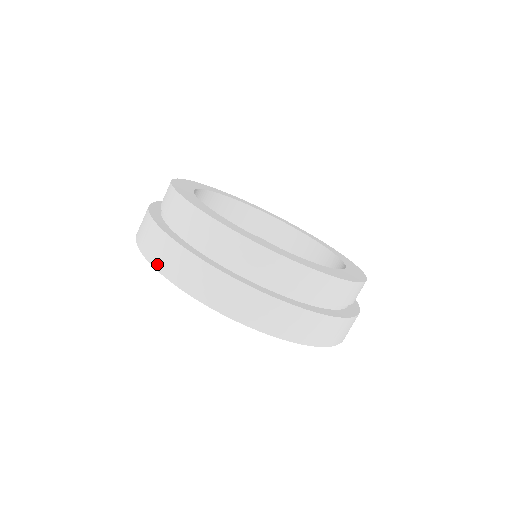
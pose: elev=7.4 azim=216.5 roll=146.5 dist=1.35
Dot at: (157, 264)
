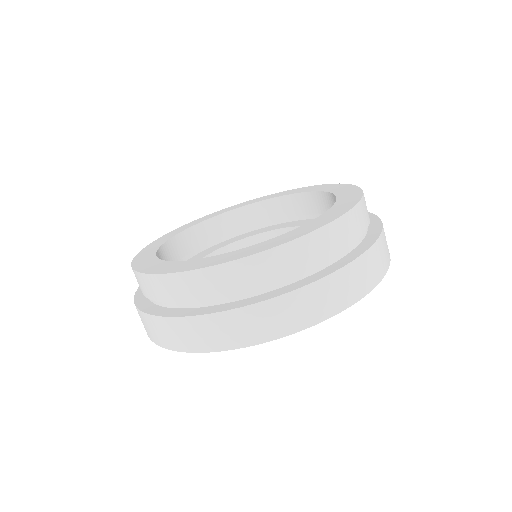
Dot at: (164, 344)
